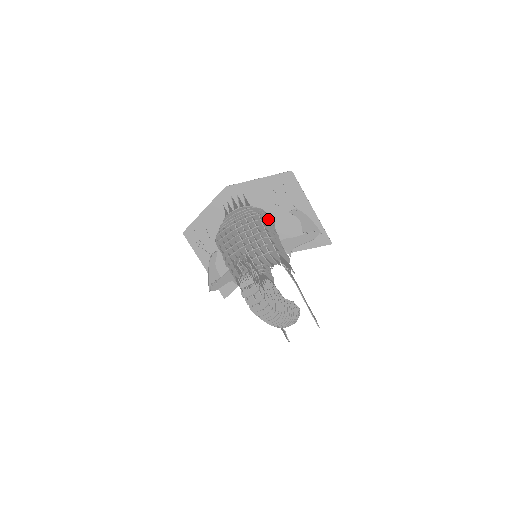
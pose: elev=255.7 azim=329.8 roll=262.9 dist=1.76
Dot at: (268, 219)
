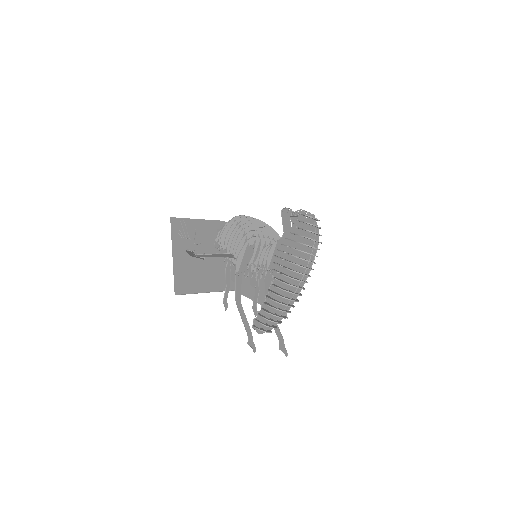
Dot at: occluded
